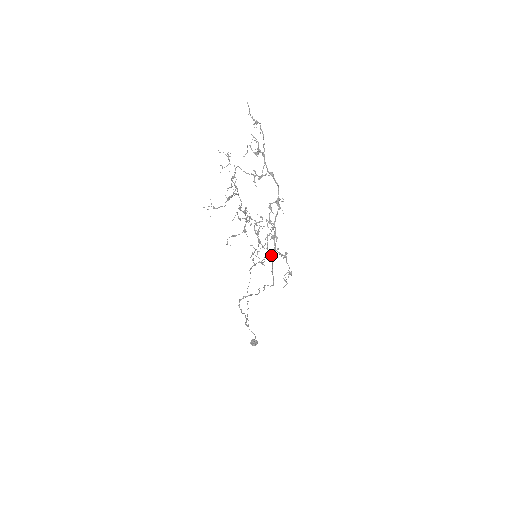
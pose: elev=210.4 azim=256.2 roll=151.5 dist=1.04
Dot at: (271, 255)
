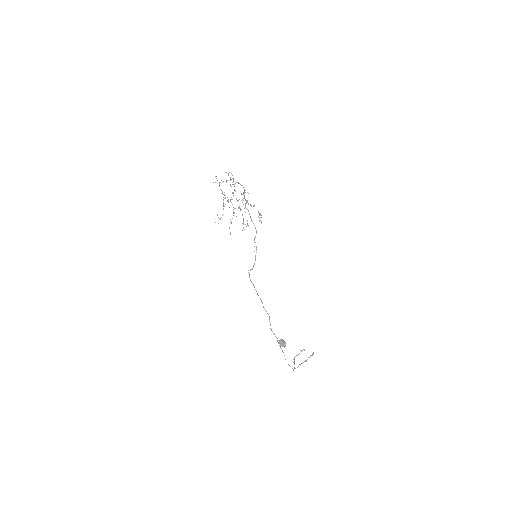
Dot at: occluded
